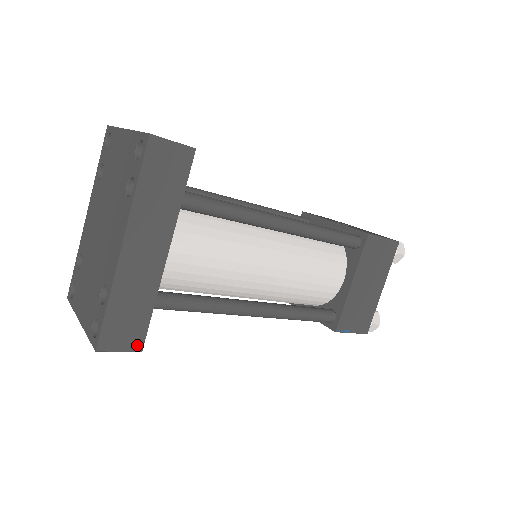
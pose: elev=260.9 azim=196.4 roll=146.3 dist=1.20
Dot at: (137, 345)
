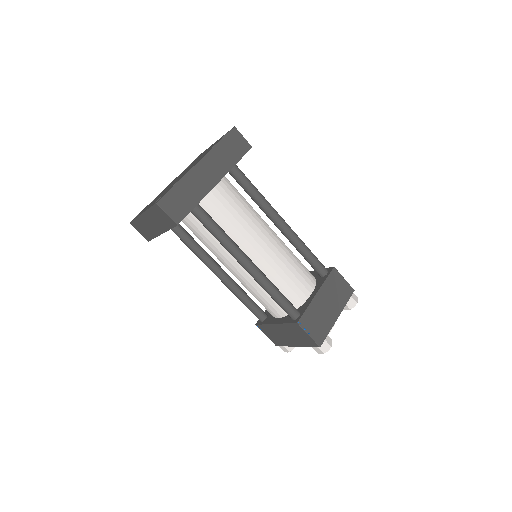
Dot at: (178, 219)
